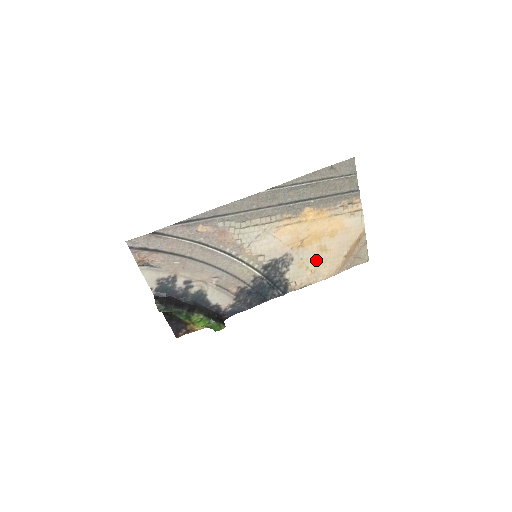
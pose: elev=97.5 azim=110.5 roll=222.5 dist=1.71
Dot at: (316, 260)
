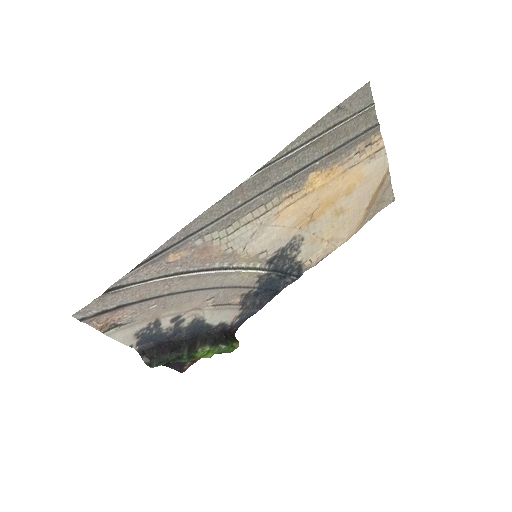
Dot at: (332, 227)
